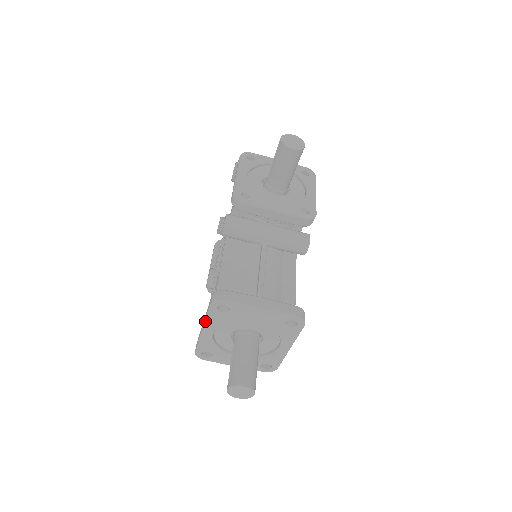
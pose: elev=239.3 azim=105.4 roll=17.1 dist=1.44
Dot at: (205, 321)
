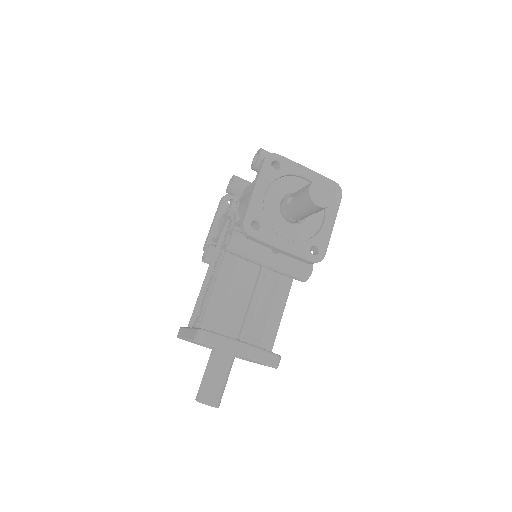
Dot at: (188, 339)
